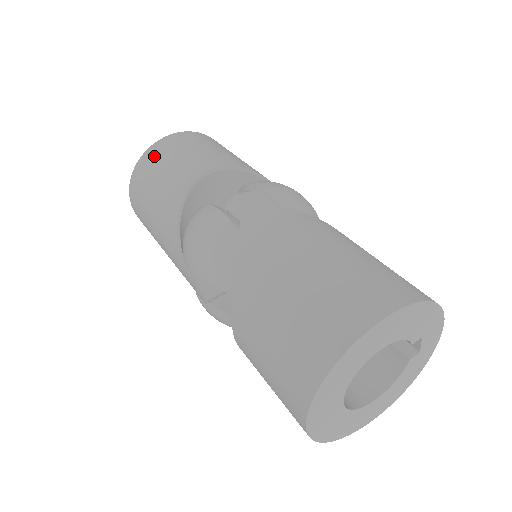
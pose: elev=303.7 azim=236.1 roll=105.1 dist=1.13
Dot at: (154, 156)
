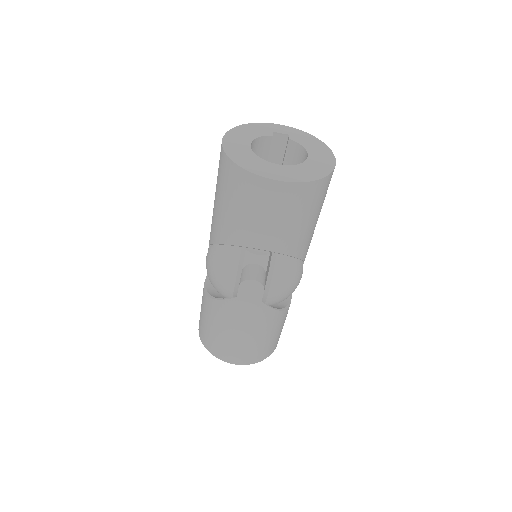
Dot at: (249, 189)
